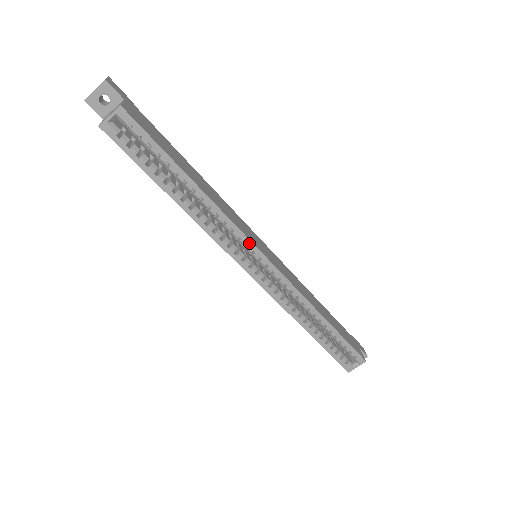
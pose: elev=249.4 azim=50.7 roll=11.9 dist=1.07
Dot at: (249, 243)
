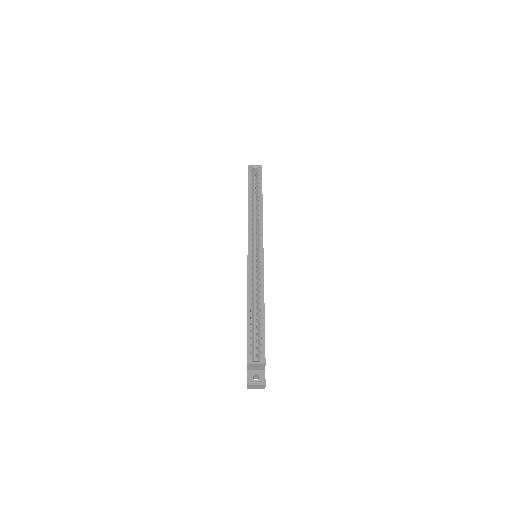
Dot at: (262, 235)
